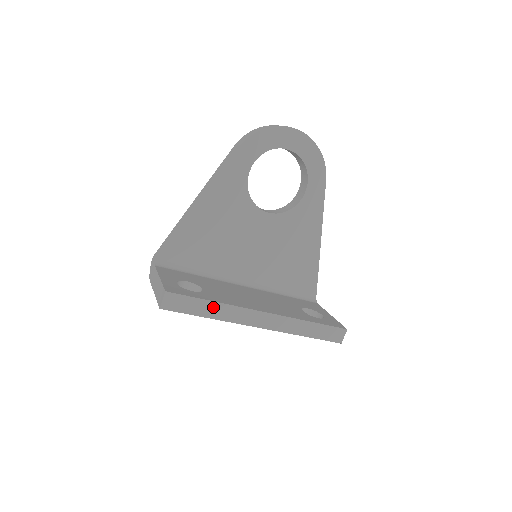
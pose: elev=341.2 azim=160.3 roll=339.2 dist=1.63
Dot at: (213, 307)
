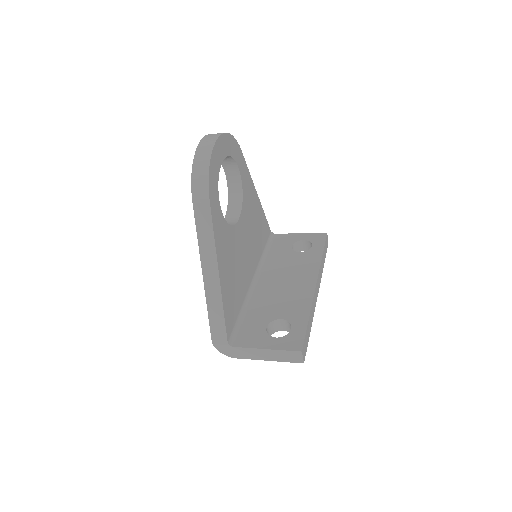
Dot at: (310, 320)
